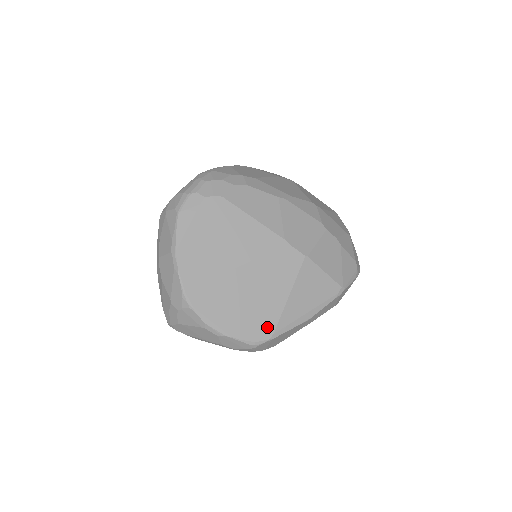
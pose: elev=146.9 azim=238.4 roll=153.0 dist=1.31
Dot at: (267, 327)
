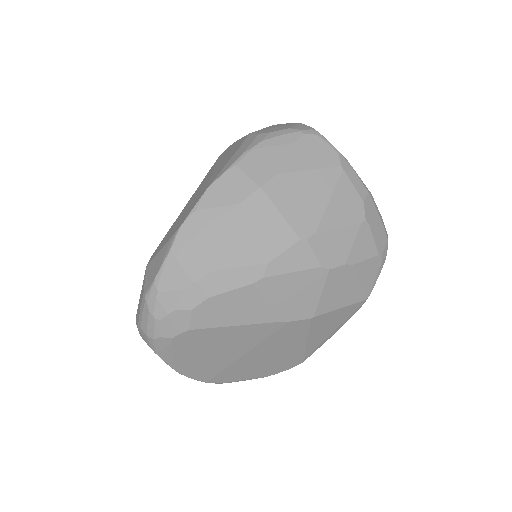
Dot at: (295, 361)
